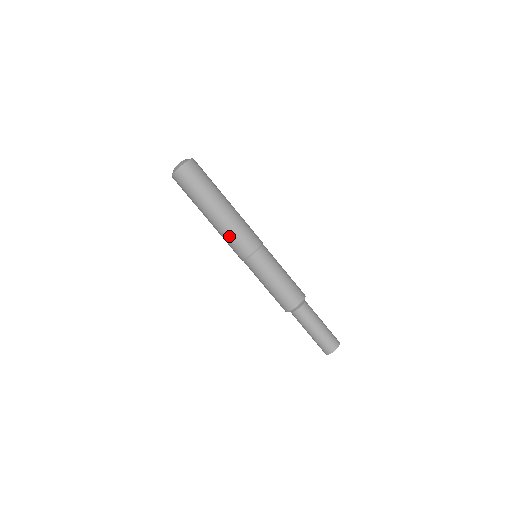
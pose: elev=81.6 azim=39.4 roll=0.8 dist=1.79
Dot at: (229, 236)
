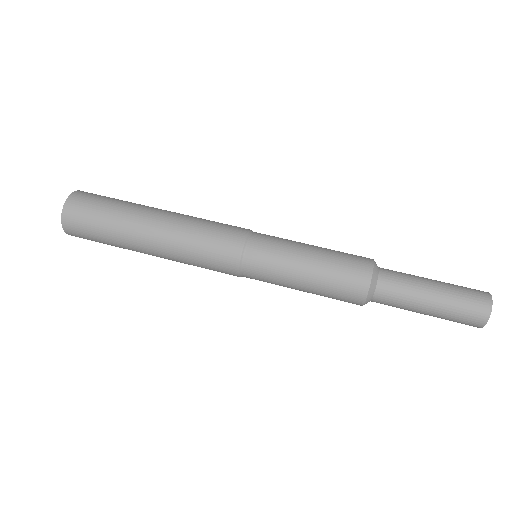
Dot at: (200, 225)
